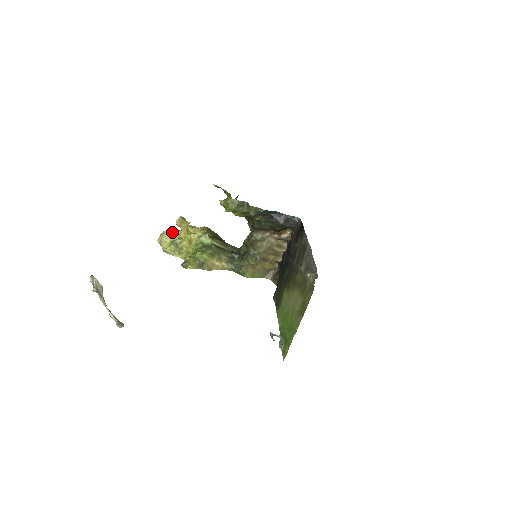
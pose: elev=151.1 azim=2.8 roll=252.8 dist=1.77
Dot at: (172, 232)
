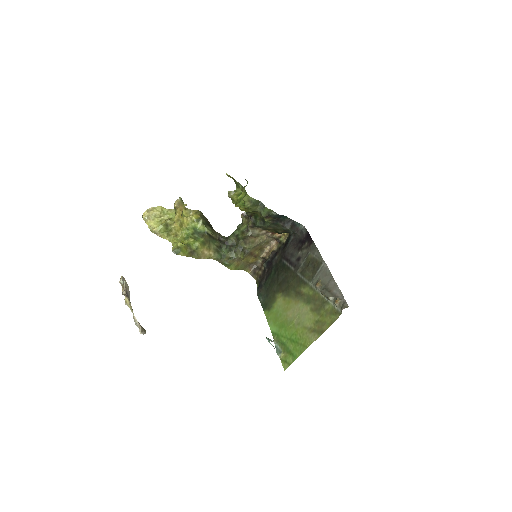
Dot at: (162, 210)
